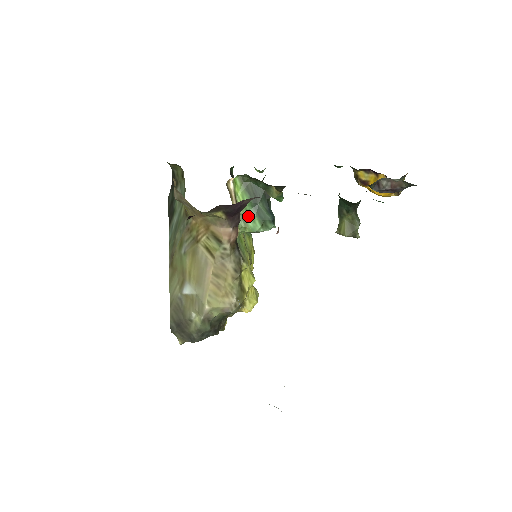
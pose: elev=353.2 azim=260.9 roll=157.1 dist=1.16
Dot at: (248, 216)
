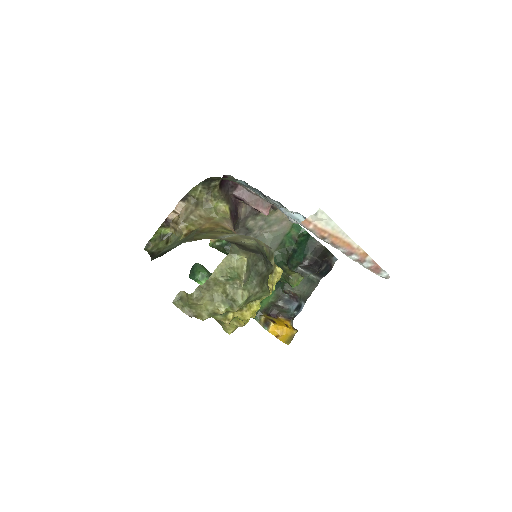
Dot at: occluded
